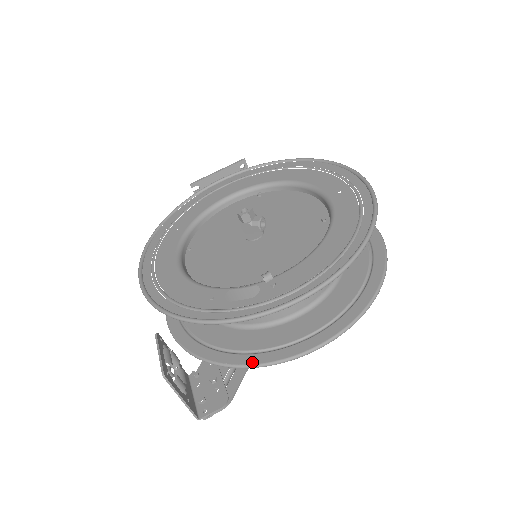
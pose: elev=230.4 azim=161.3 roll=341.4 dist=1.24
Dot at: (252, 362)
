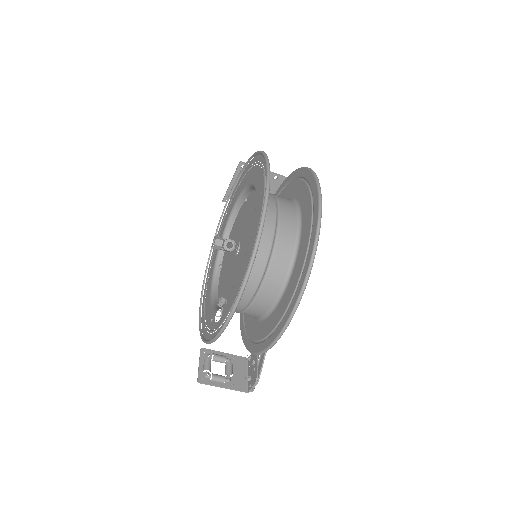
Dot at: (258, 351)
